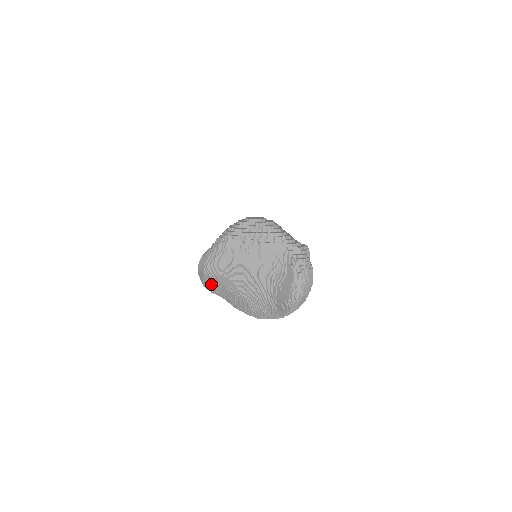
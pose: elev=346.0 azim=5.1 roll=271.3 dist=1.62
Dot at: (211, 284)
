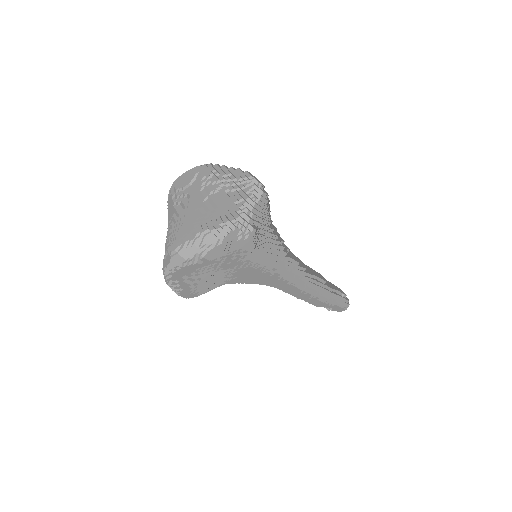
Dot at: occluded
